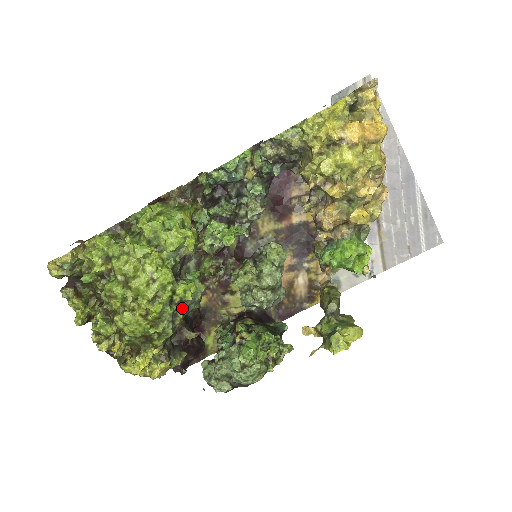
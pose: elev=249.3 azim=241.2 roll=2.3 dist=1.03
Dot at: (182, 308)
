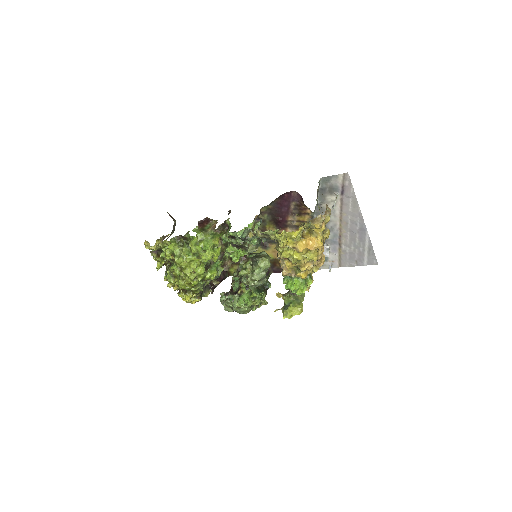
Dot at: (209, 281)
